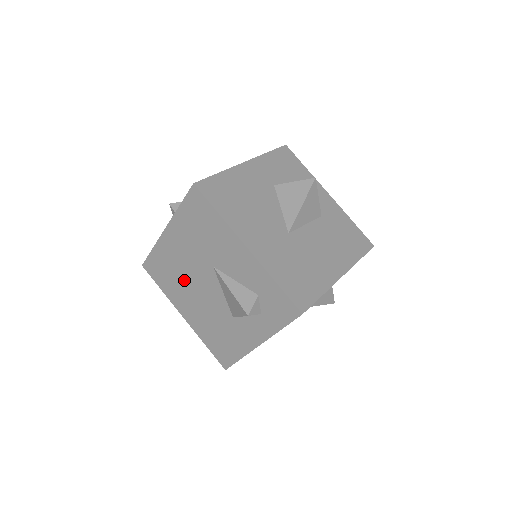
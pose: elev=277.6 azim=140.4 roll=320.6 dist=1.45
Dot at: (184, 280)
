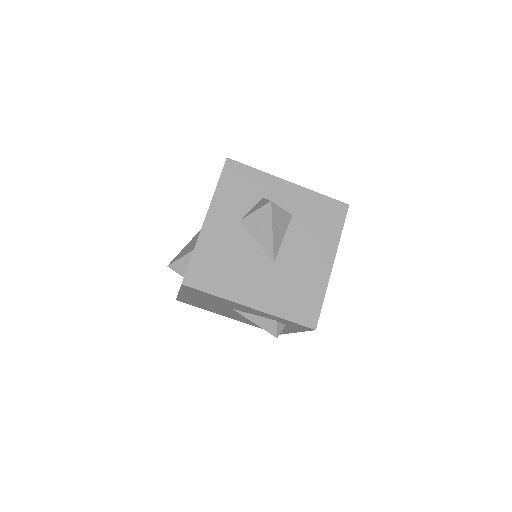
Dot at: (215, 309)
